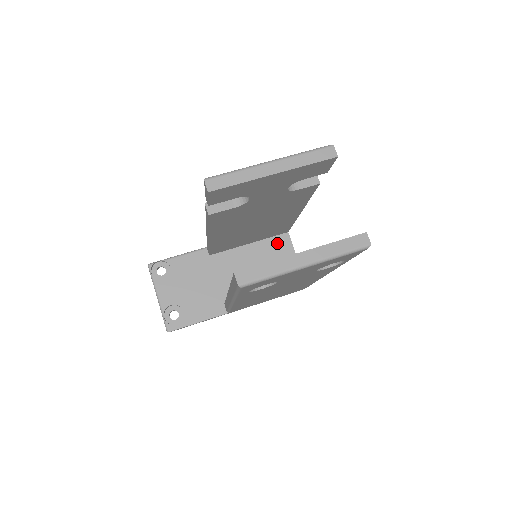
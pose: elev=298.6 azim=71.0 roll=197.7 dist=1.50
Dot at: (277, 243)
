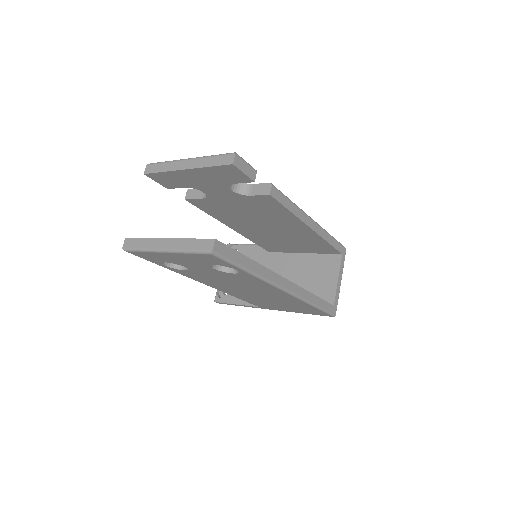
Dot at: (327, 261)
